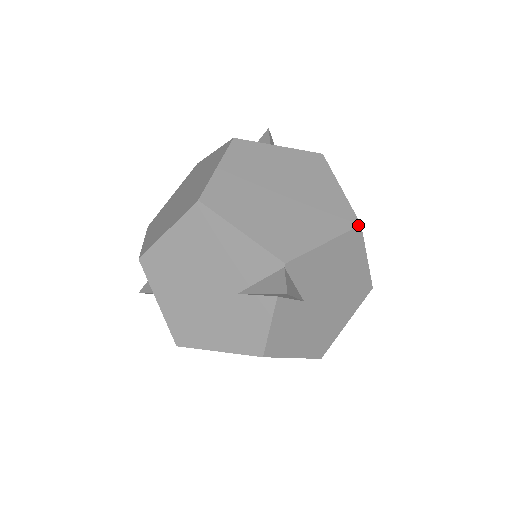
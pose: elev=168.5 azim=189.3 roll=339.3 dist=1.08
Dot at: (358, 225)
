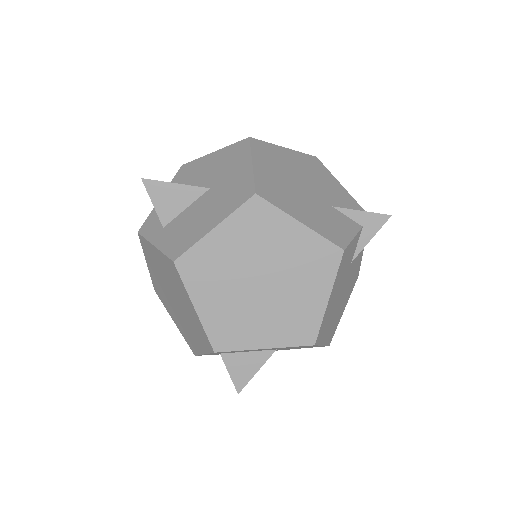
Dot at: (358, 274)
